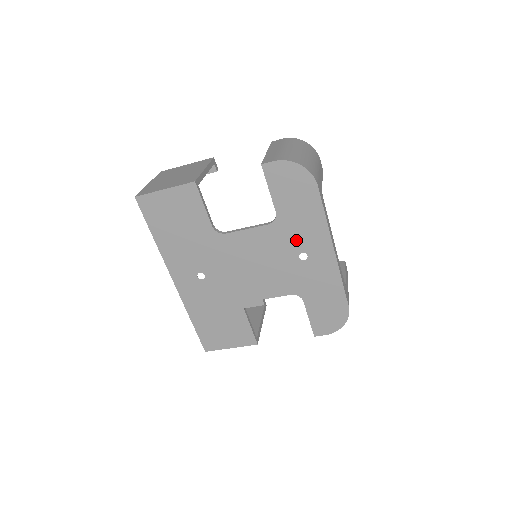
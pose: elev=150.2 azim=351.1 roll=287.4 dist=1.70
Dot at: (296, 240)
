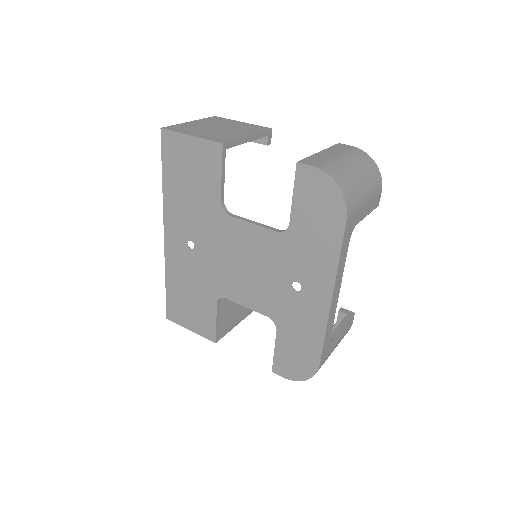
Dot at: (297, 265)
